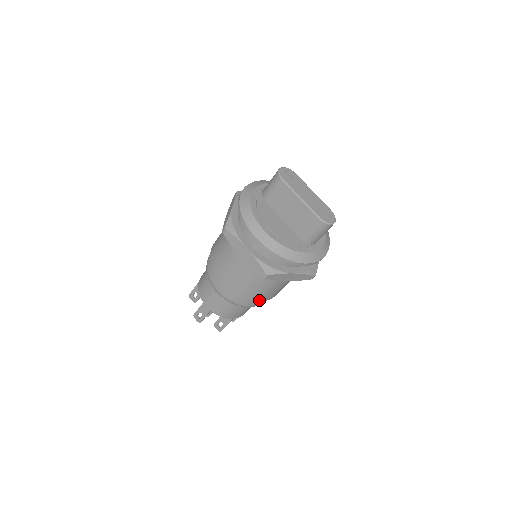
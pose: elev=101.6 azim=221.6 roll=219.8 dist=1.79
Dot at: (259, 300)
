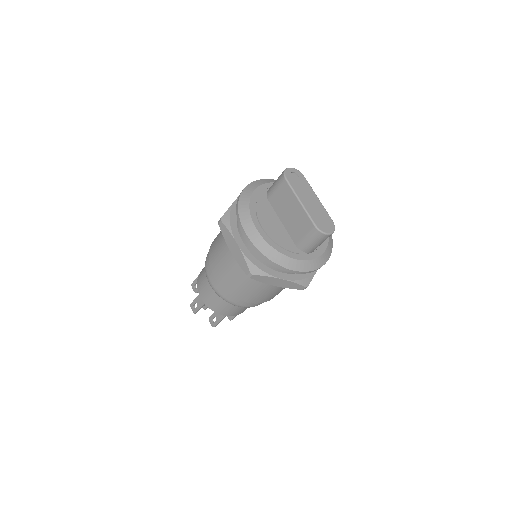
Dot at: (249, 301)
